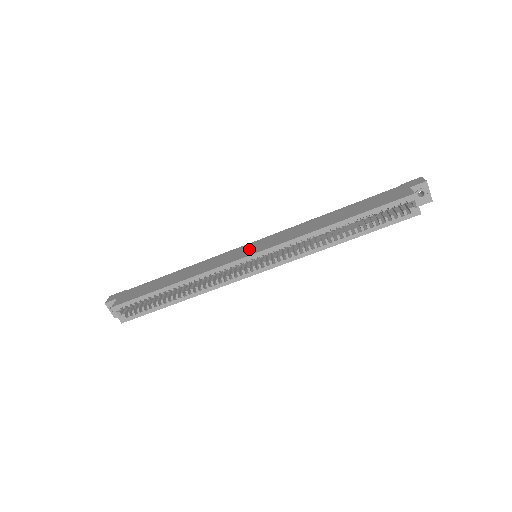
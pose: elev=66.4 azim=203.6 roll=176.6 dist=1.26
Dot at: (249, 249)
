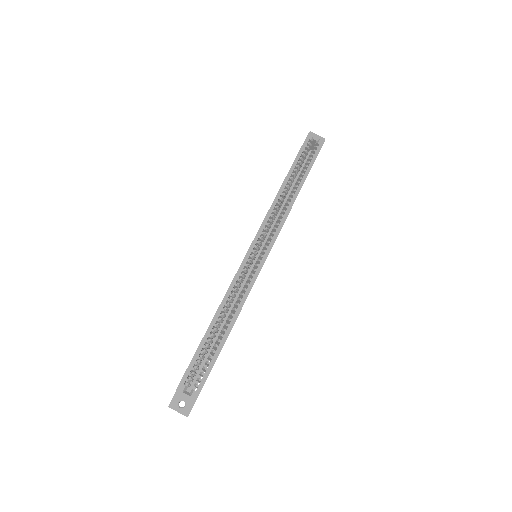
Dot at: occluded
